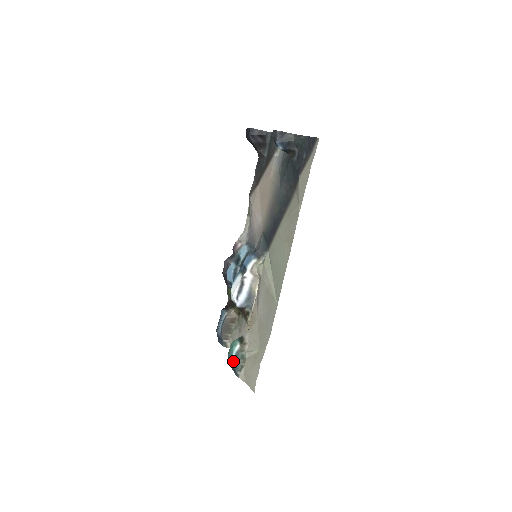
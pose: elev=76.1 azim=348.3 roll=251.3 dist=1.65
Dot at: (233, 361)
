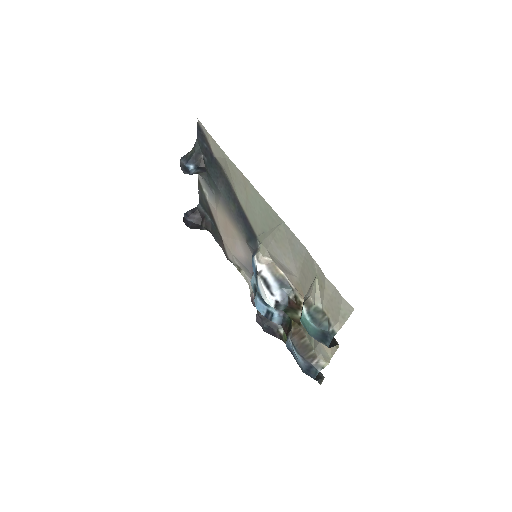
Dot at: (313, 324)
